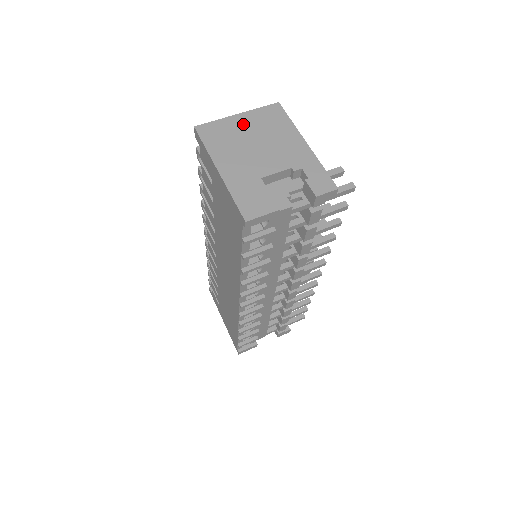
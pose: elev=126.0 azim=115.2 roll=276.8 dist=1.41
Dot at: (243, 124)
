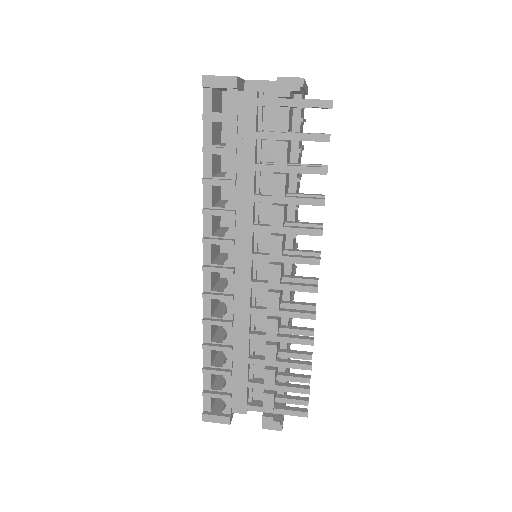
Dot at: occluded
